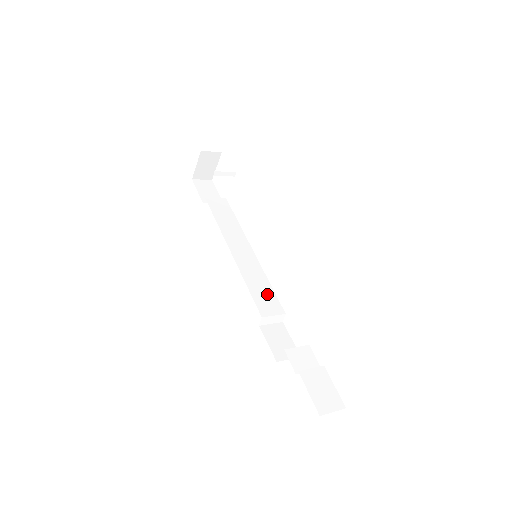
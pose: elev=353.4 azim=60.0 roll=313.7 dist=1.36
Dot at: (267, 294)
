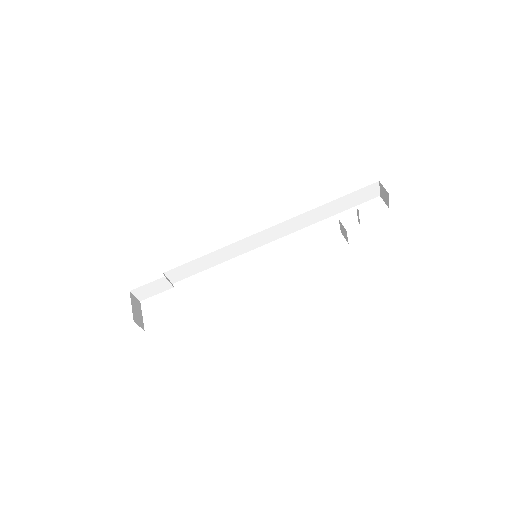
Dot at: occluded
